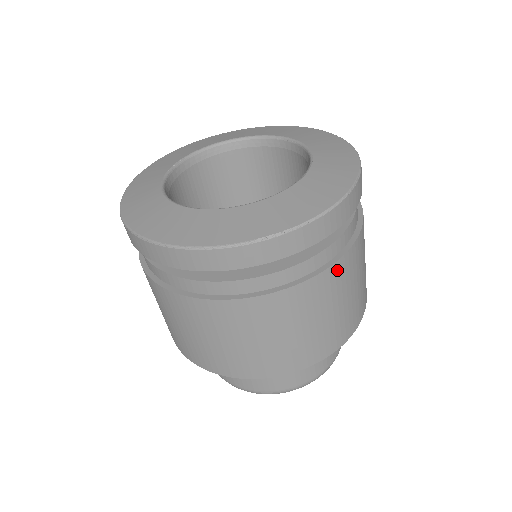
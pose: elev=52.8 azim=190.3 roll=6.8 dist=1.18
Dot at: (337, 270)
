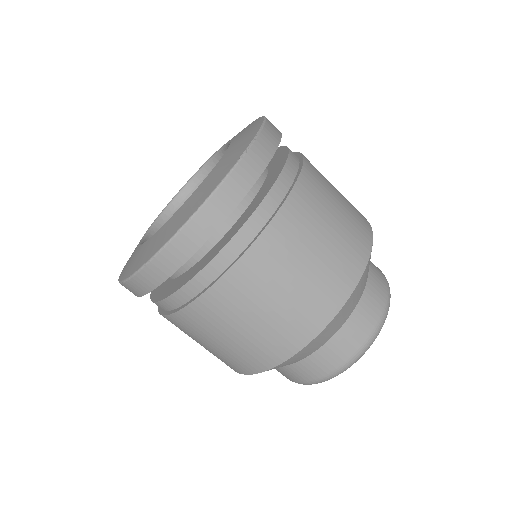
Dot at: (310, 168)
